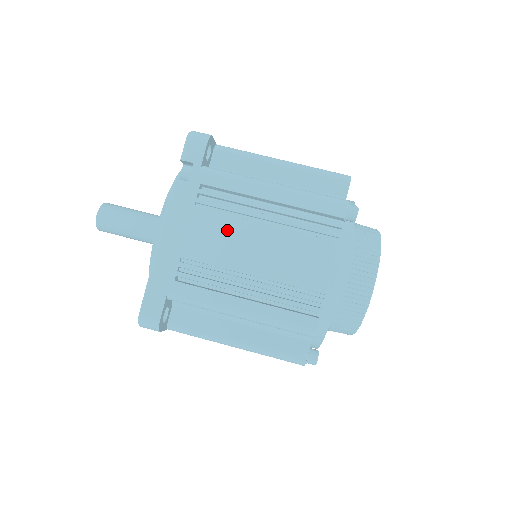
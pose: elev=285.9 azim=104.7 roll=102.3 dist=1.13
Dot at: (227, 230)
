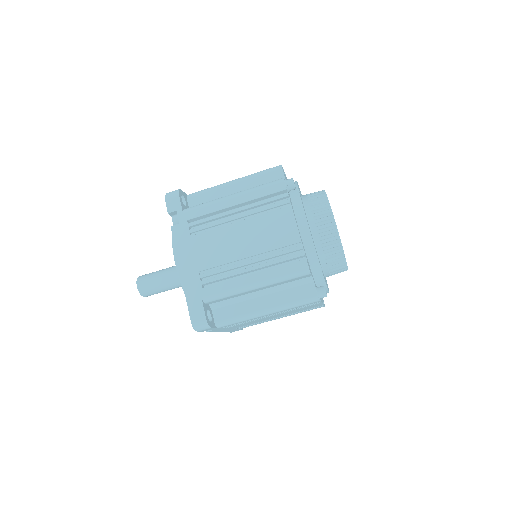
Dot at: (218, 238)
